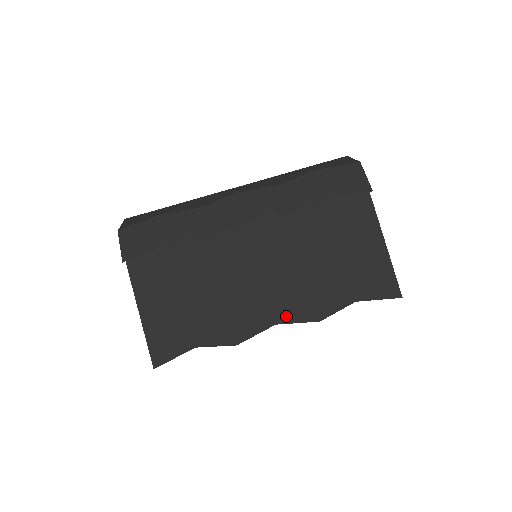
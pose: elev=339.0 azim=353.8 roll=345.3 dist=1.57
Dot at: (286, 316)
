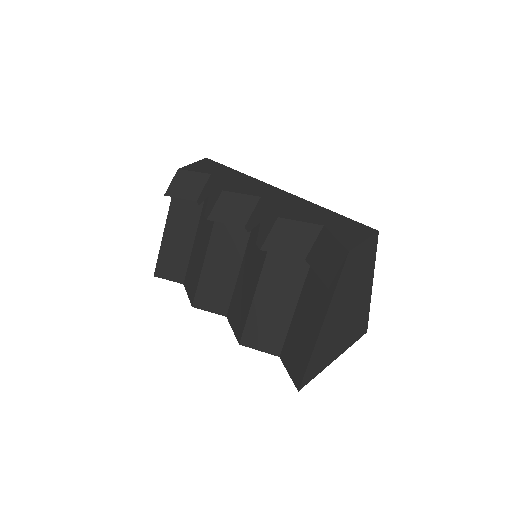
Dot at: (232, 318)
